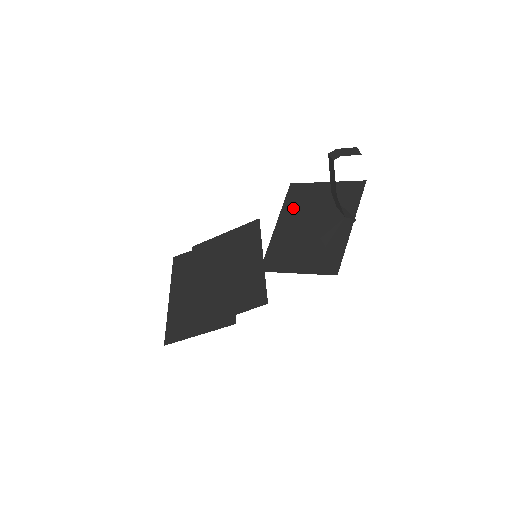
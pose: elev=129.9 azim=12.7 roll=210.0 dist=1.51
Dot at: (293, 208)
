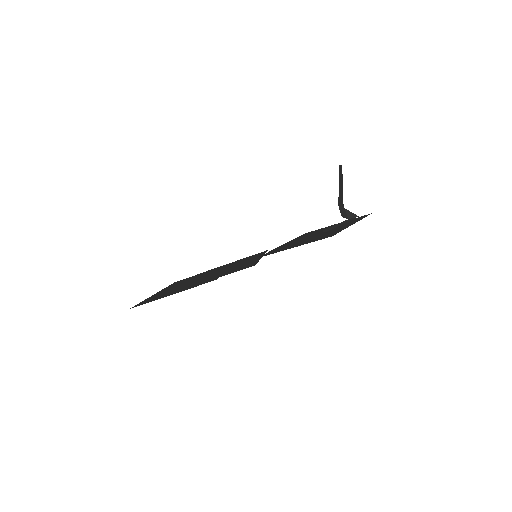
Dot at: occluded
